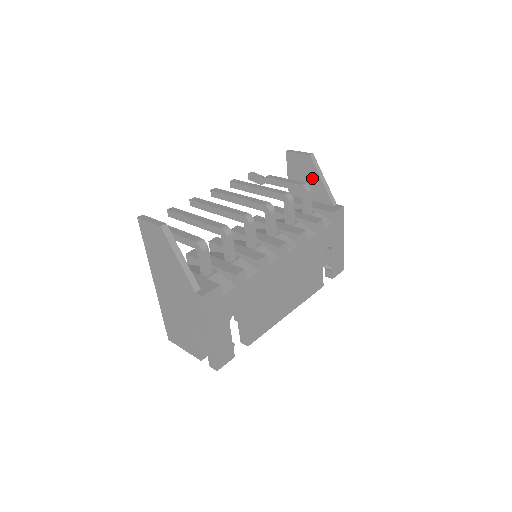
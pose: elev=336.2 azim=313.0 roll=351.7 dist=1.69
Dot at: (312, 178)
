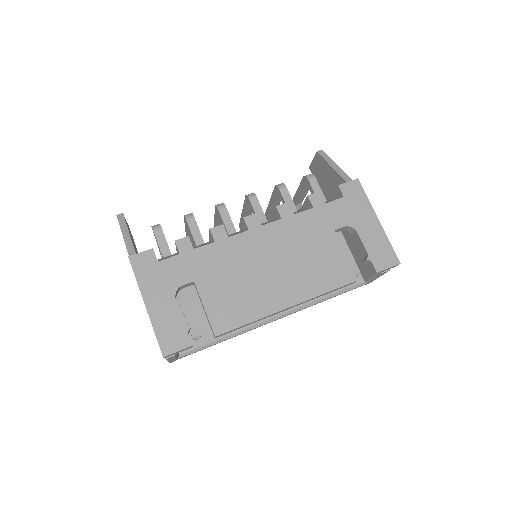
Dot at: (328, 173)
